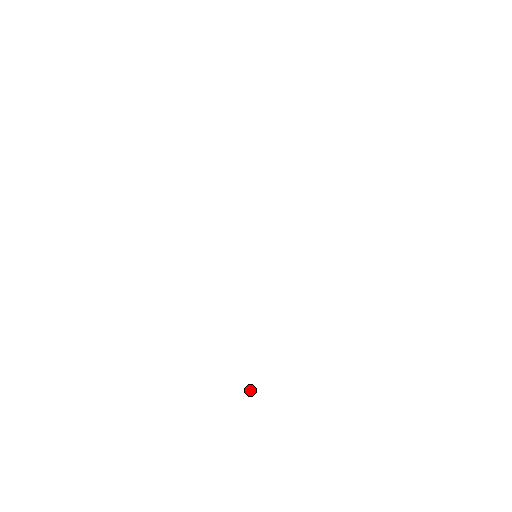
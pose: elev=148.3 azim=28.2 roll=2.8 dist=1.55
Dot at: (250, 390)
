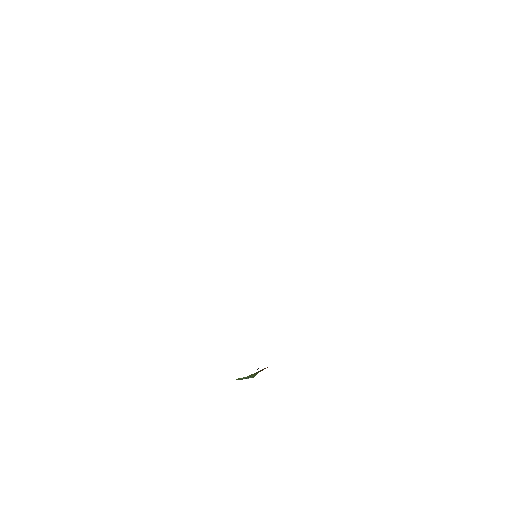
Dot at: occluded
